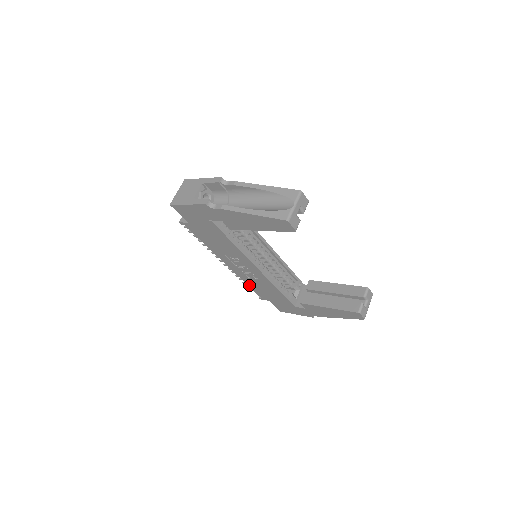
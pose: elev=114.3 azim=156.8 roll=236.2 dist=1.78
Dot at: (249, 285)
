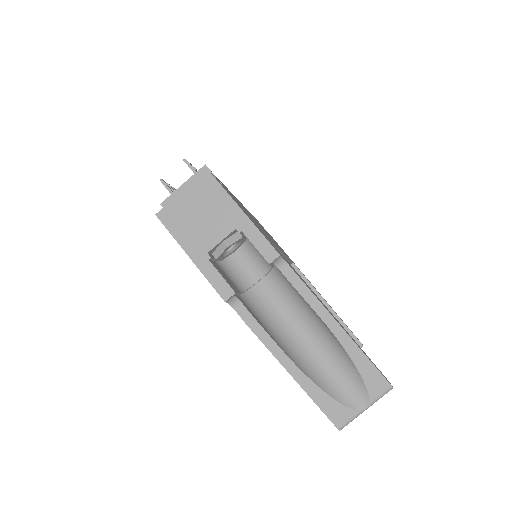
Dot at: occluded
